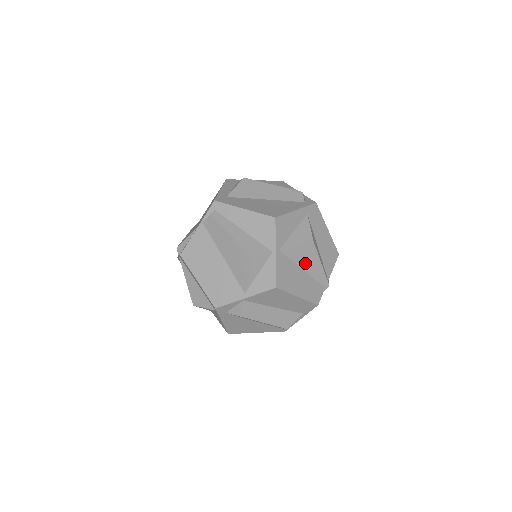
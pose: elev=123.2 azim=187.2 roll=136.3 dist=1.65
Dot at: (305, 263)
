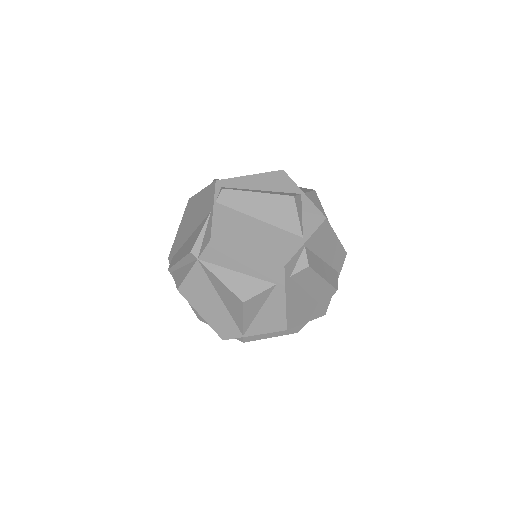
Dot at: occluded
